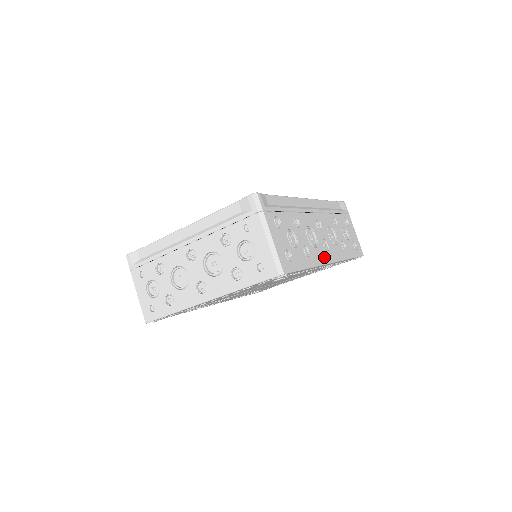
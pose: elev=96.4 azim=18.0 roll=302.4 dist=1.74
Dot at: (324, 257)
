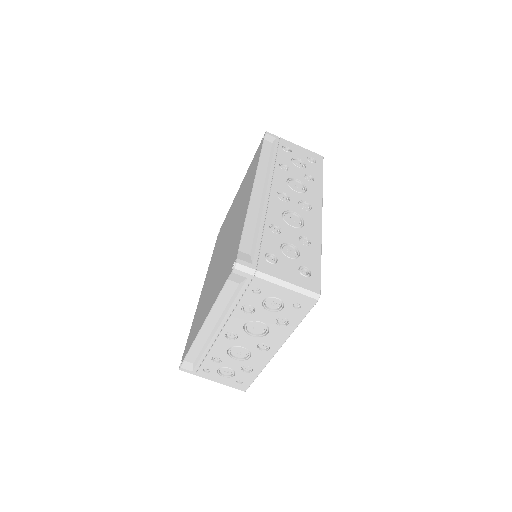
Dot at: (315, 219)
